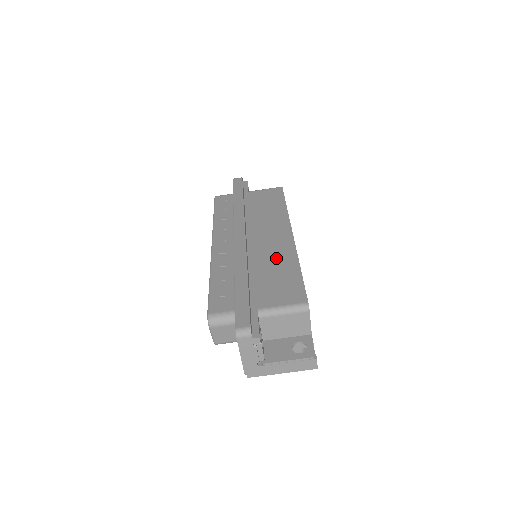
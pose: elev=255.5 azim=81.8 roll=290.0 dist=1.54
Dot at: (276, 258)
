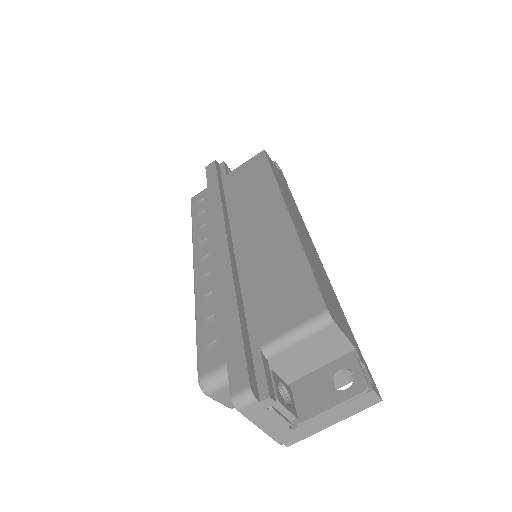
Dot at: (272, 254)
